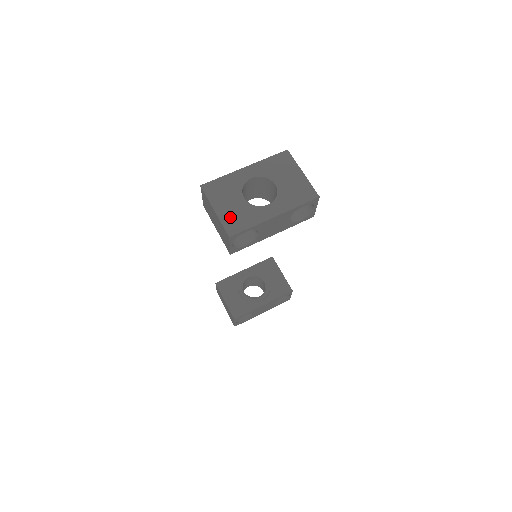
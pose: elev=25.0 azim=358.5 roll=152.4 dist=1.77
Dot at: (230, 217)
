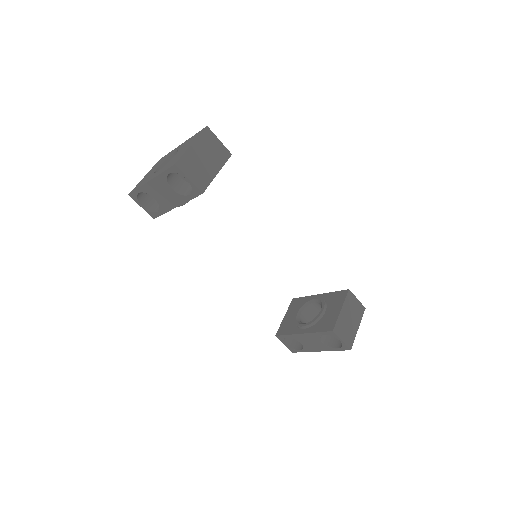
Dot at: (142, 181)
